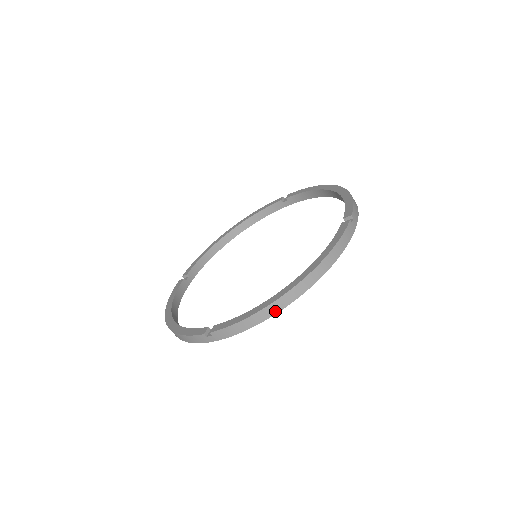
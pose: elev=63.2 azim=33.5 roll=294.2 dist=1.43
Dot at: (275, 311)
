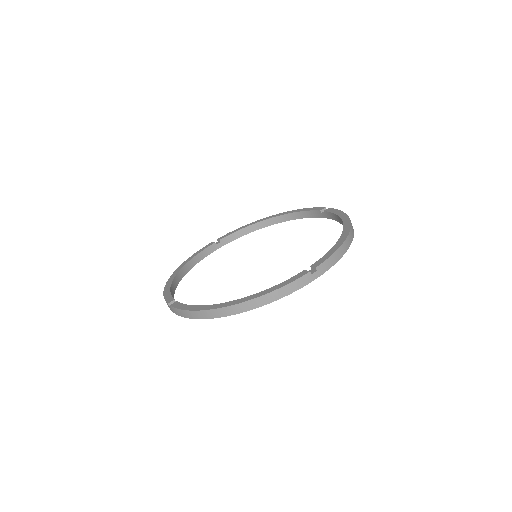
Dot at: (209, 317)
